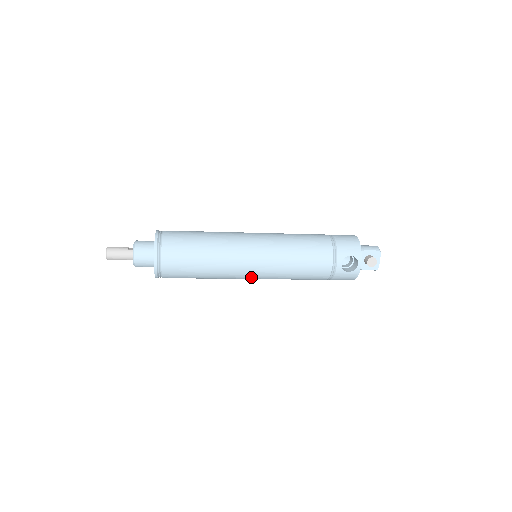
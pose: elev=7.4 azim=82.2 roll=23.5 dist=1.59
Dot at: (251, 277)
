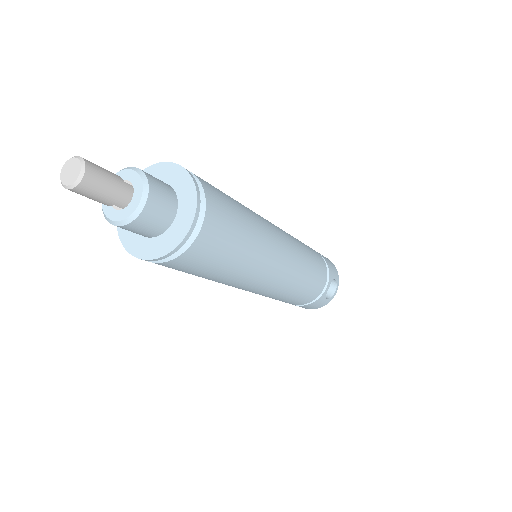
Dot at: (259, 288)
